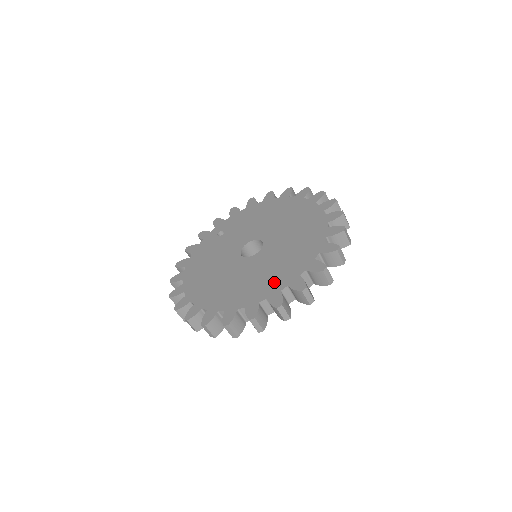
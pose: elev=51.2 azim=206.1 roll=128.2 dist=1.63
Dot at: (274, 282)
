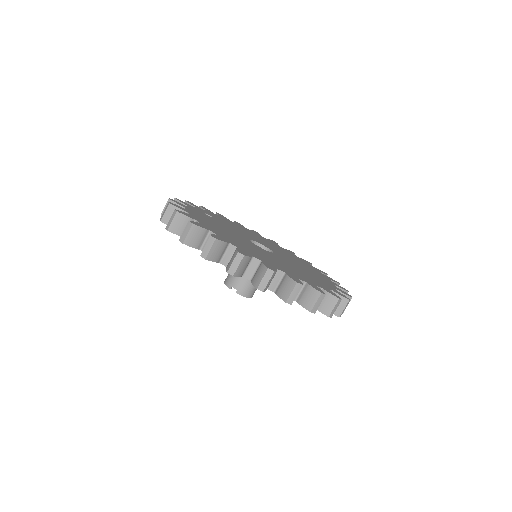
Dot at: (316, 281)
